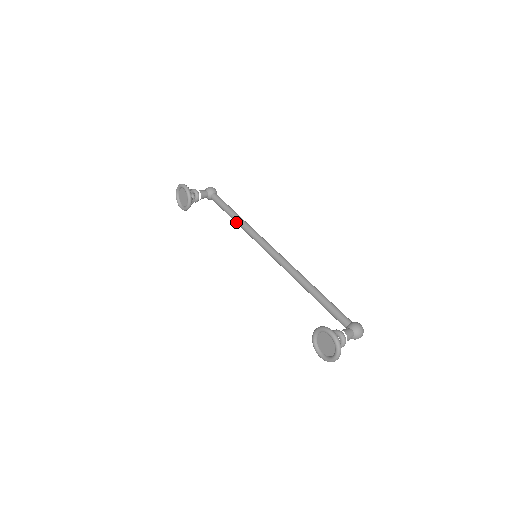
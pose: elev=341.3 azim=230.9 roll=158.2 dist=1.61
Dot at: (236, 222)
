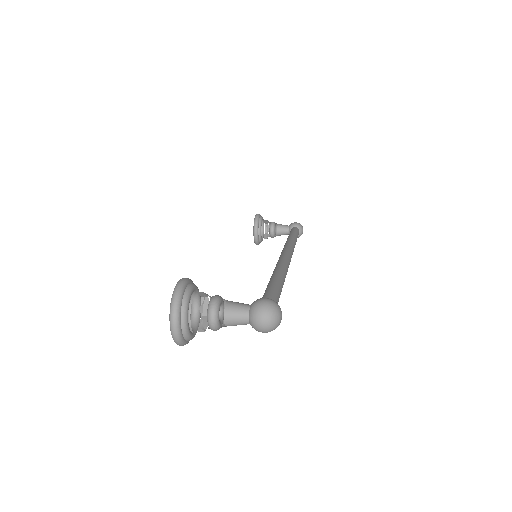
Dot at: occluded
